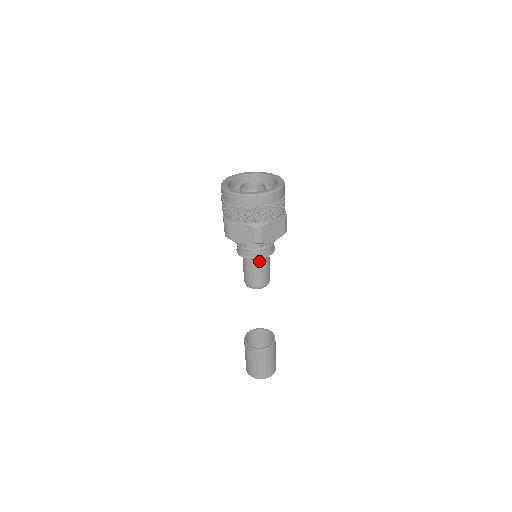
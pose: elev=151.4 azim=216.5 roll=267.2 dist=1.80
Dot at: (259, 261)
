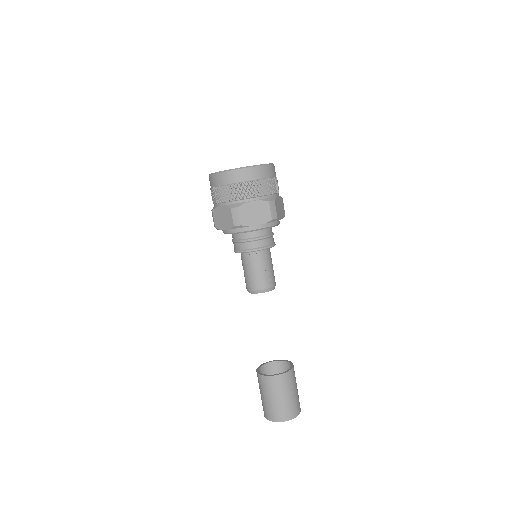
Dot at: (253, 257)
